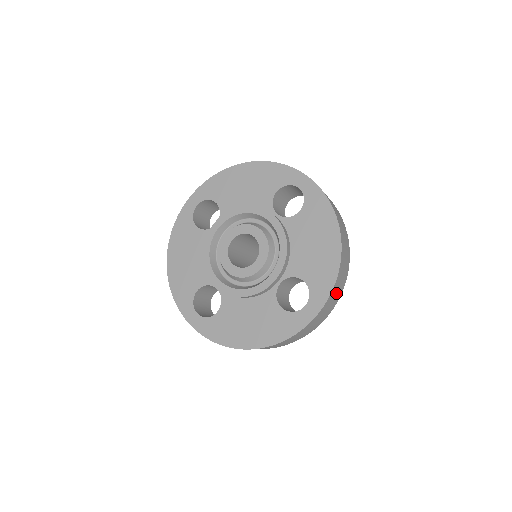
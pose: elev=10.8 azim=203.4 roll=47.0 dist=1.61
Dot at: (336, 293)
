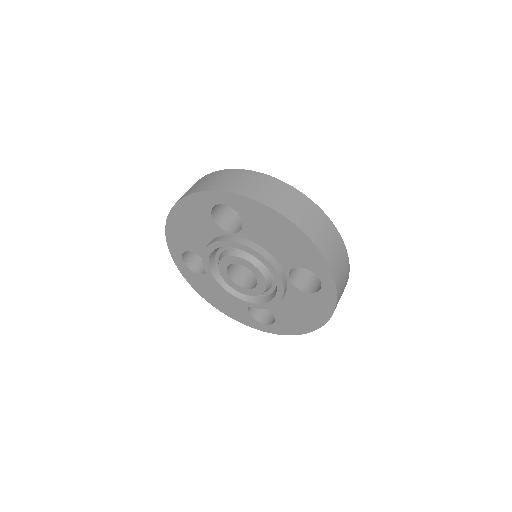
Dot at: occluded
